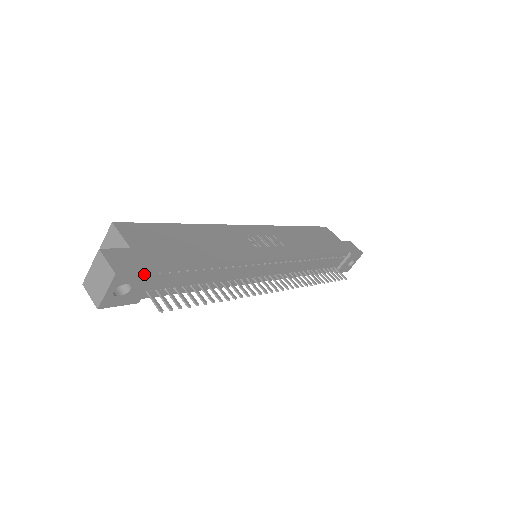
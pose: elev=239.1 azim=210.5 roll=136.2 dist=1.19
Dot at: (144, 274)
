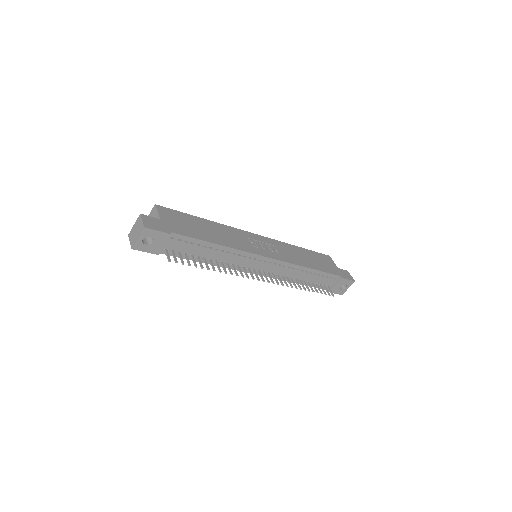
Dot at: (163, 234)
